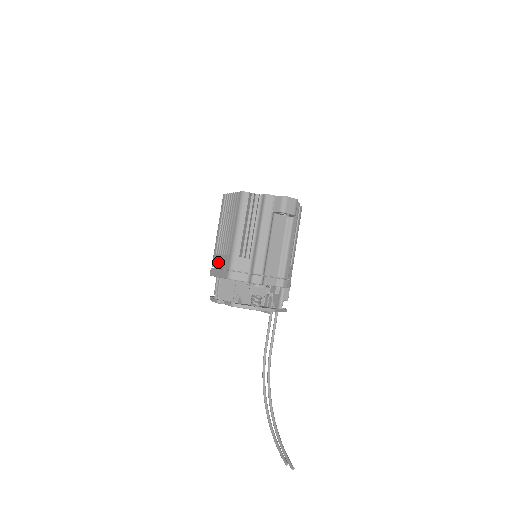
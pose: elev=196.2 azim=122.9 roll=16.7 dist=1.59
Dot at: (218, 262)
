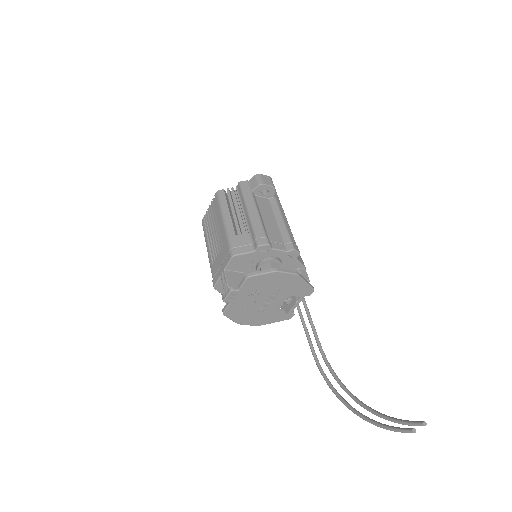
Dot at: (217, 264)
